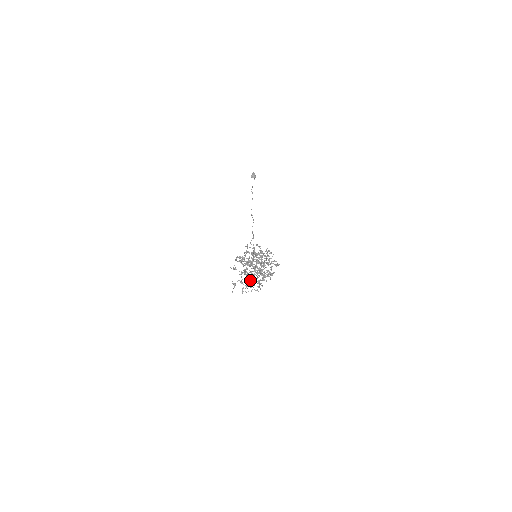
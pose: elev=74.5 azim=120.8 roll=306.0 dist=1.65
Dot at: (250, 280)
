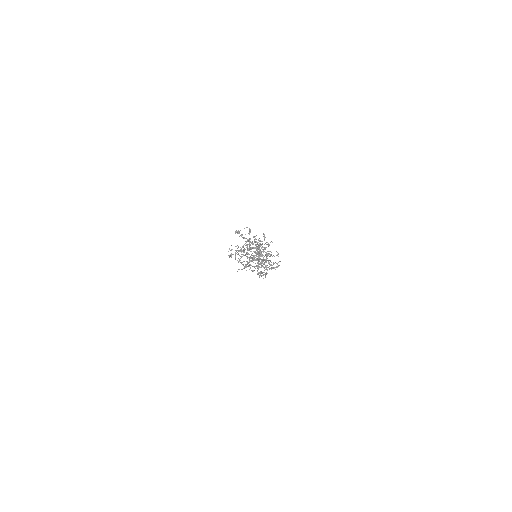
Dot at: occluded
